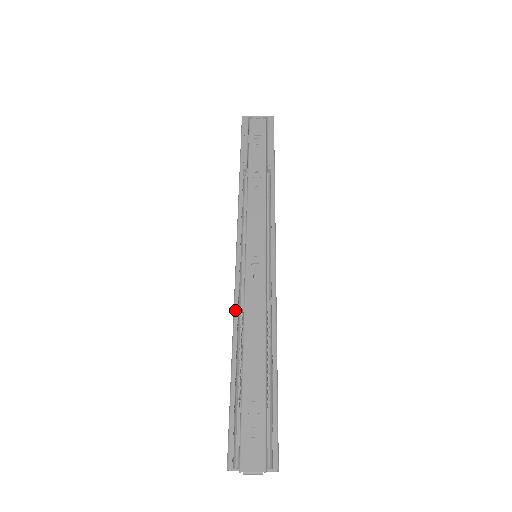
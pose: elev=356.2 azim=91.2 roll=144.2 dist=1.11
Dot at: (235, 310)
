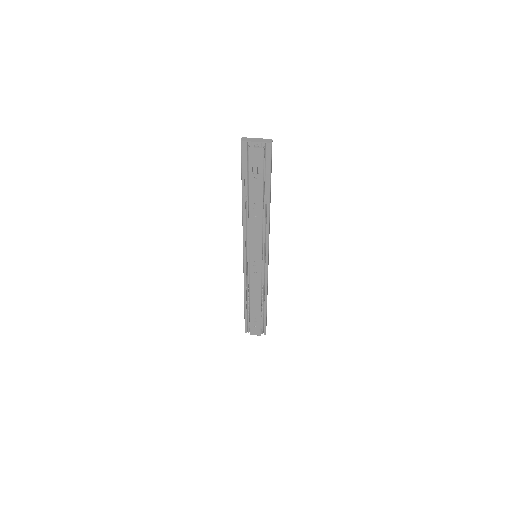
Dot at: (244, 284)
